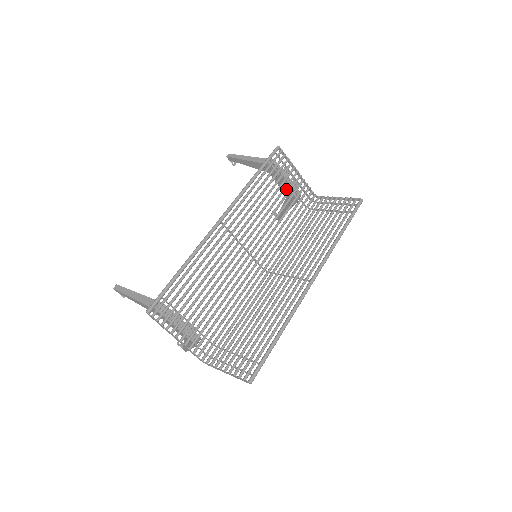
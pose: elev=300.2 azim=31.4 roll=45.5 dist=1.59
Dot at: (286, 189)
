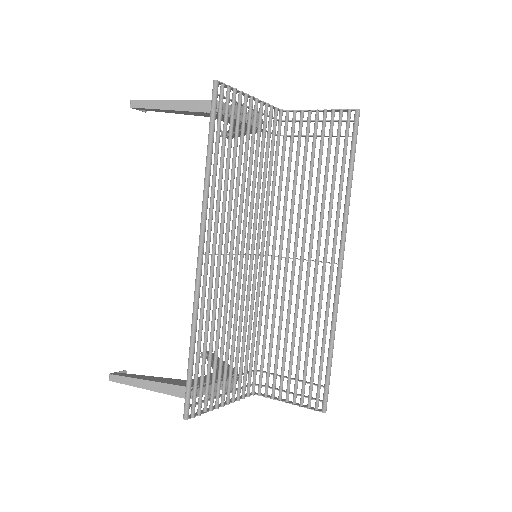
Dot at: occluded
